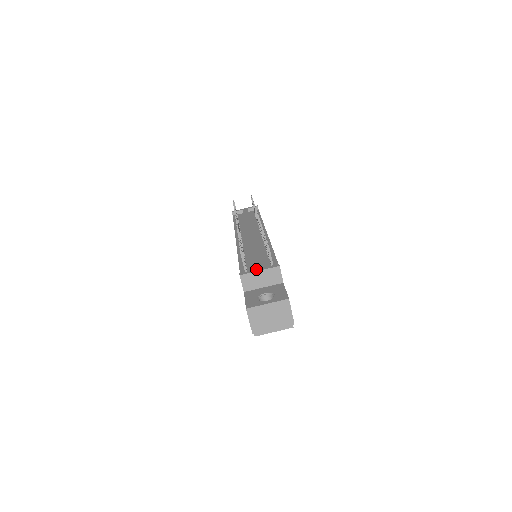
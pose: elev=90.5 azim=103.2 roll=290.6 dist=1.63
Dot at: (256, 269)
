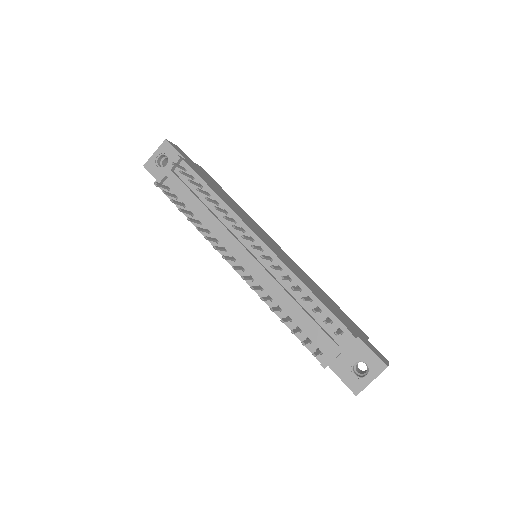
Dot at: (334, 352)
